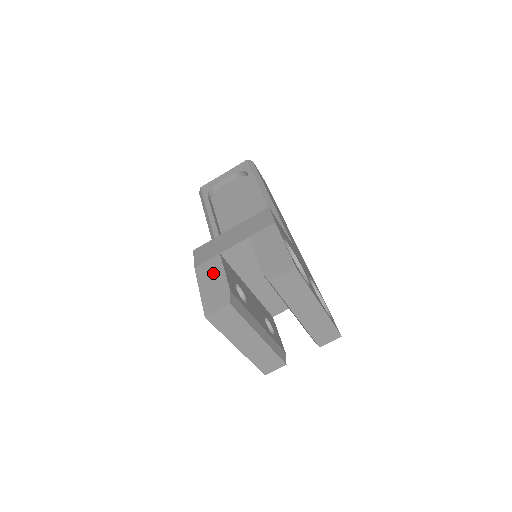
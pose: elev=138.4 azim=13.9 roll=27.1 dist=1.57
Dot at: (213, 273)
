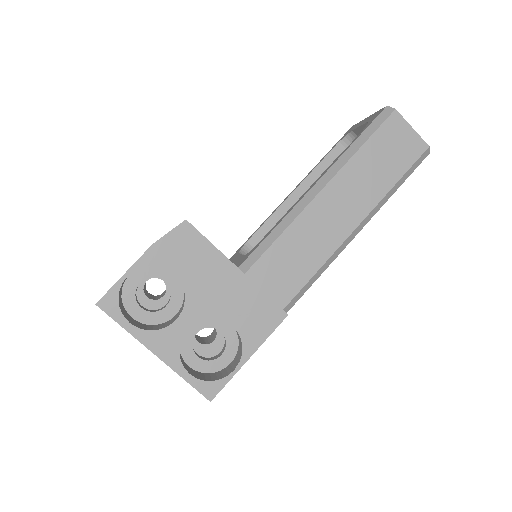
Dot at: occluded
